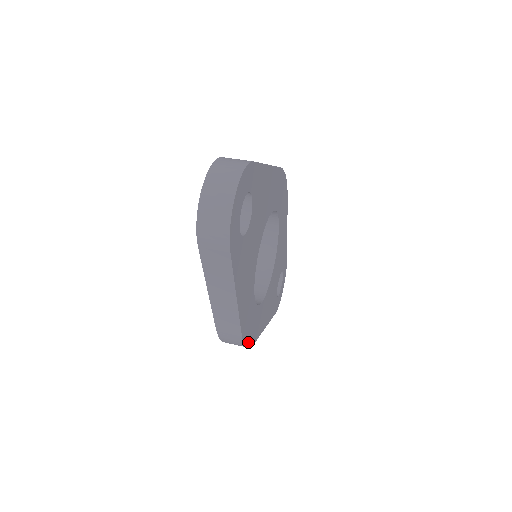
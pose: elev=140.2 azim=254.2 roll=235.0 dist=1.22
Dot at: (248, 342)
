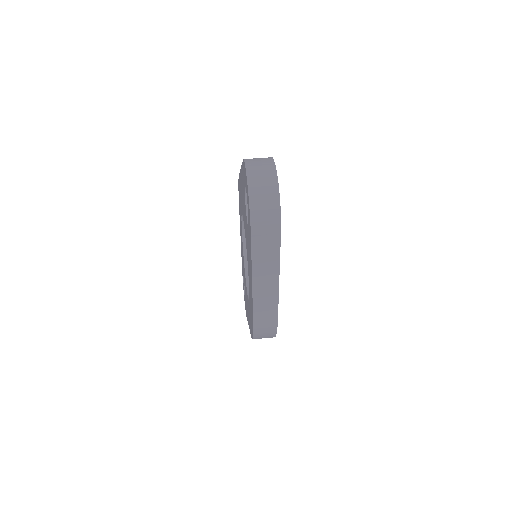
Dot at: occluded
